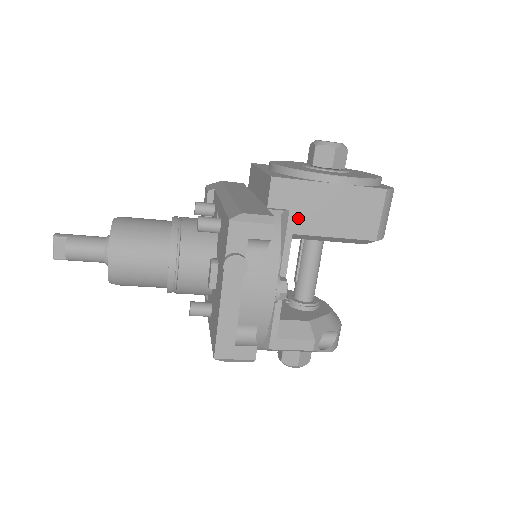
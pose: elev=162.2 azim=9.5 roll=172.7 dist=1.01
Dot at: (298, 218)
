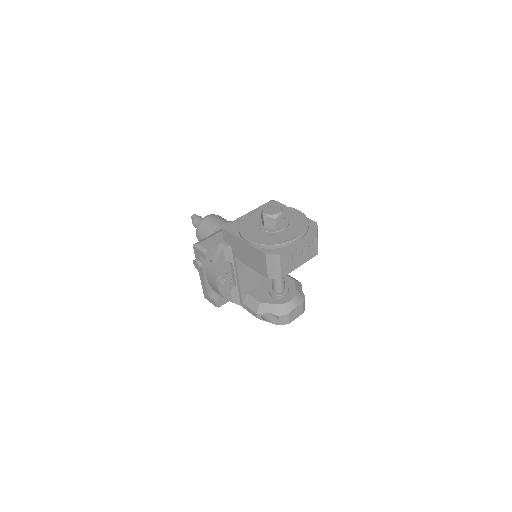
Dot at: (235, 251)
